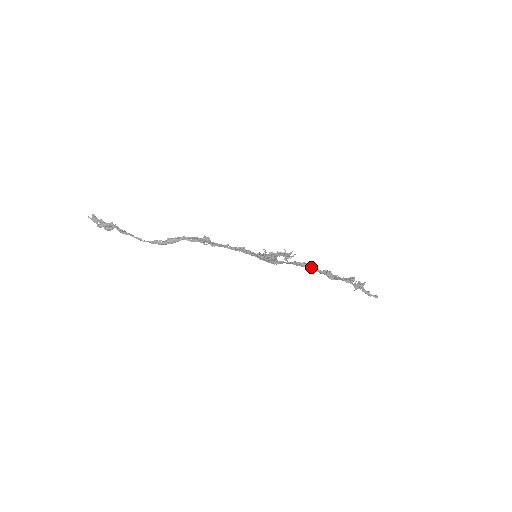
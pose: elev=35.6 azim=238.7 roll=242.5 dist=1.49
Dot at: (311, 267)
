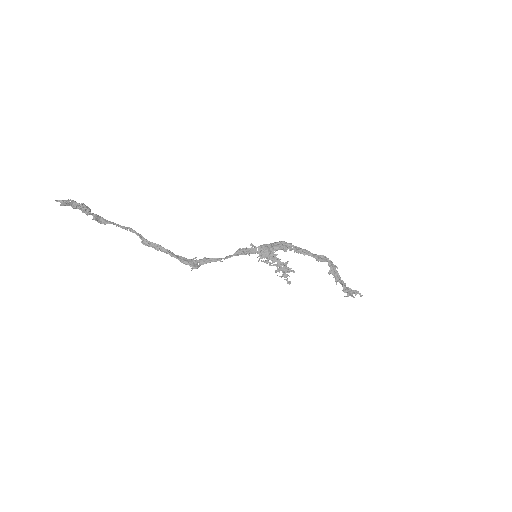
Dot at: (319, 260)
